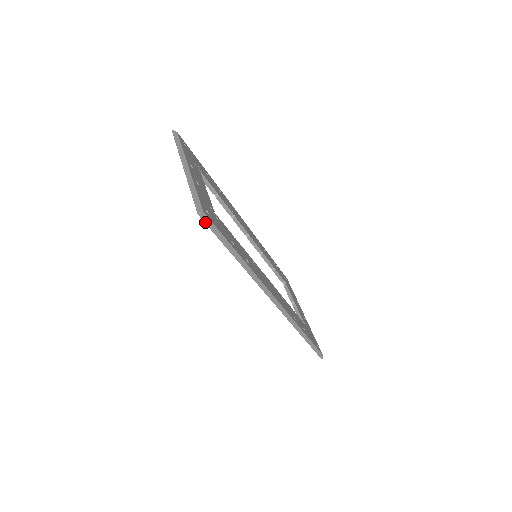
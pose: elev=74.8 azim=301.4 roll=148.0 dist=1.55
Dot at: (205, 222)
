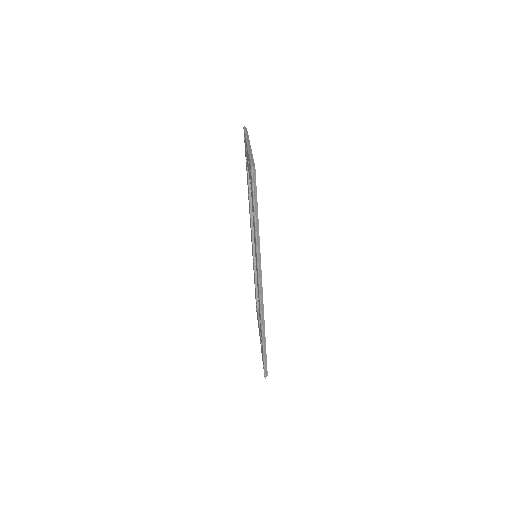
Dot at: (252, 177)
